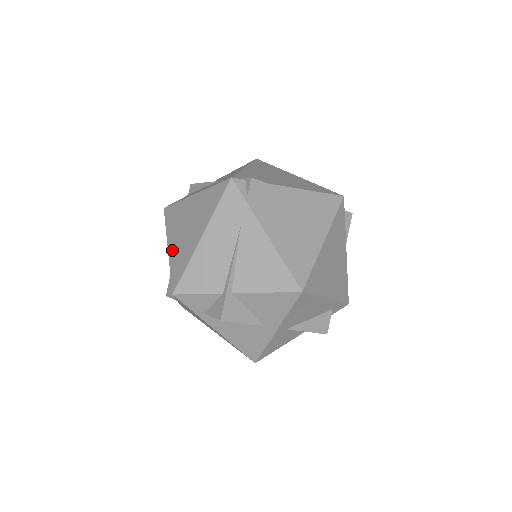
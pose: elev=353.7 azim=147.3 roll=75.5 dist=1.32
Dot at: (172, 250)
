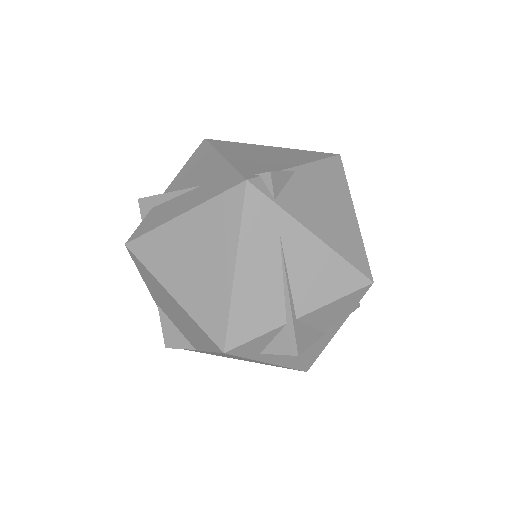
Dot at: (183, 297)
